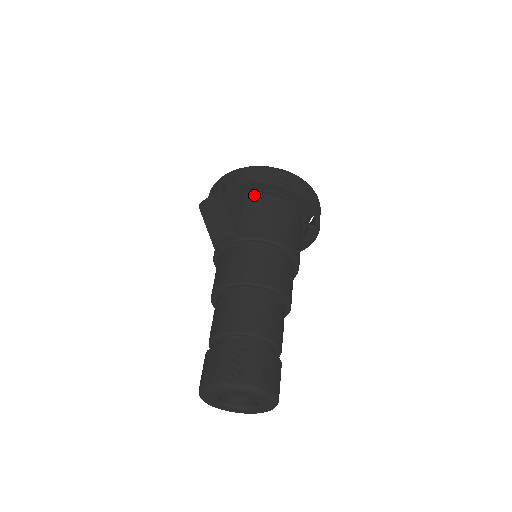
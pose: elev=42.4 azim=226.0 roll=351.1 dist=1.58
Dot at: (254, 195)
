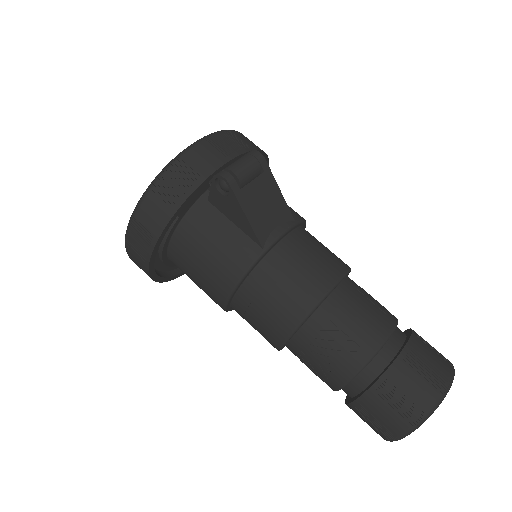
Dot at: occluded
